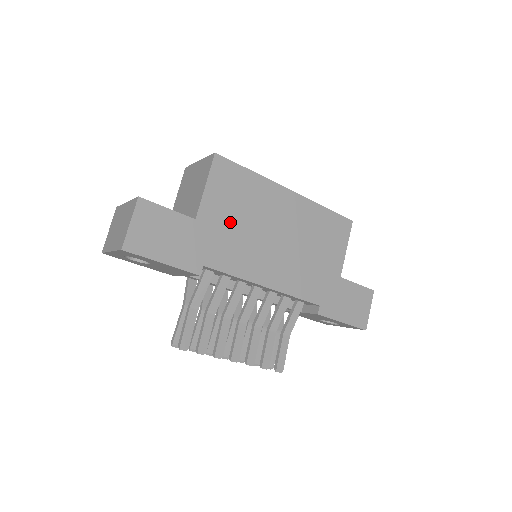
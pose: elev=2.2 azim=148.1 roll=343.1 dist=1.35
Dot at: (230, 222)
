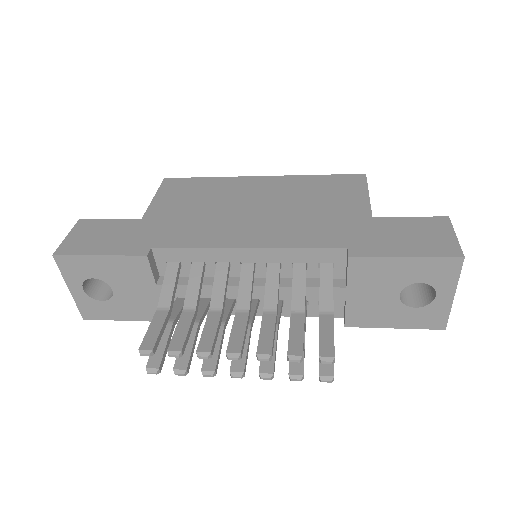
Dot at: (185, 212)
